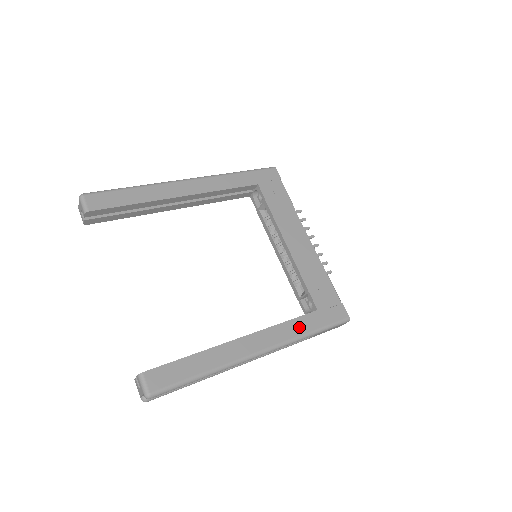
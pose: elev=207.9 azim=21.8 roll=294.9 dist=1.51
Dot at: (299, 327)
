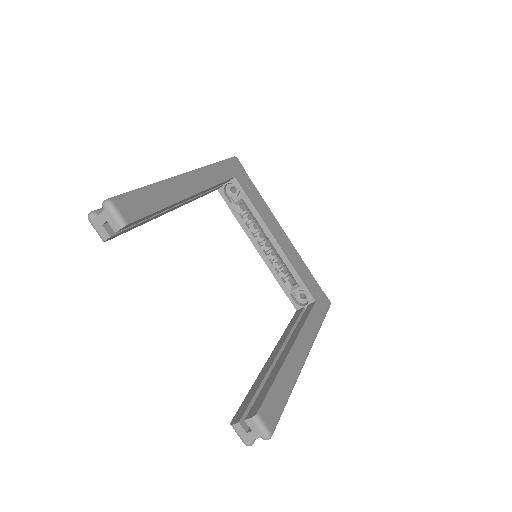
Dot at: (315, 321)
